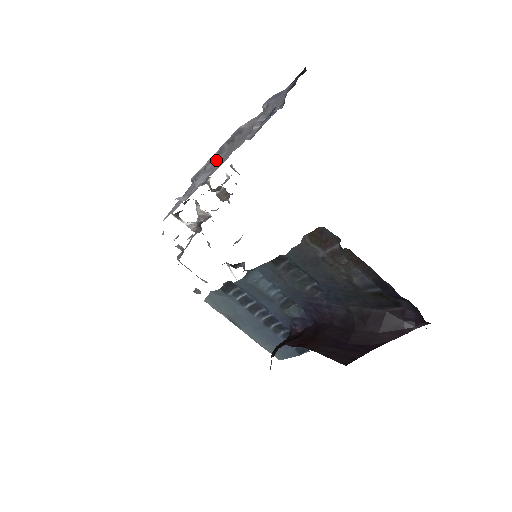
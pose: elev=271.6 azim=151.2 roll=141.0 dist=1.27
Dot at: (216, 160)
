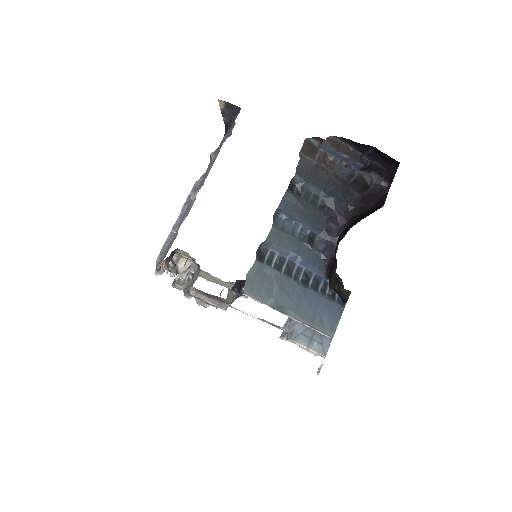
Dot at: (183, 216)
